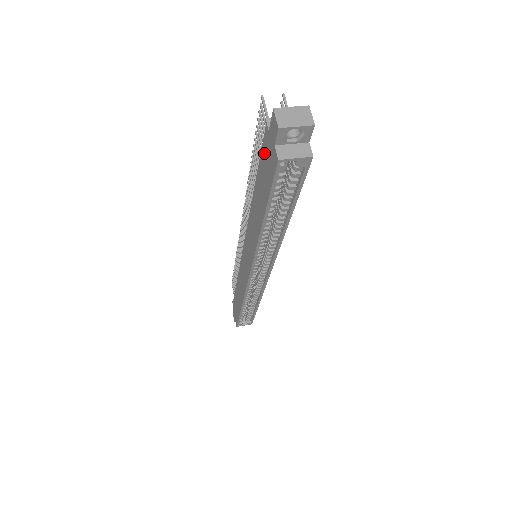
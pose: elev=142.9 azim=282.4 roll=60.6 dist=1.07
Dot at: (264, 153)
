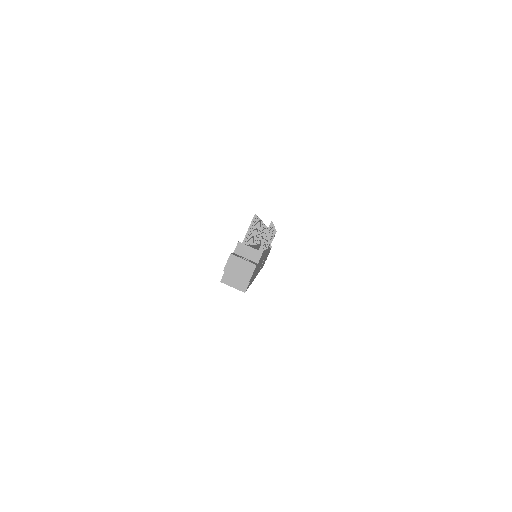
Dot at: occluded
